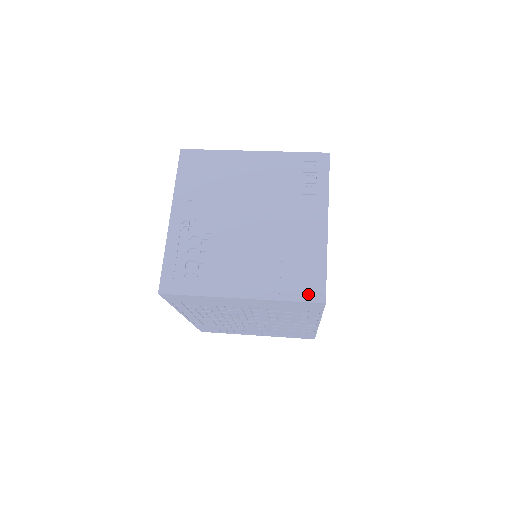
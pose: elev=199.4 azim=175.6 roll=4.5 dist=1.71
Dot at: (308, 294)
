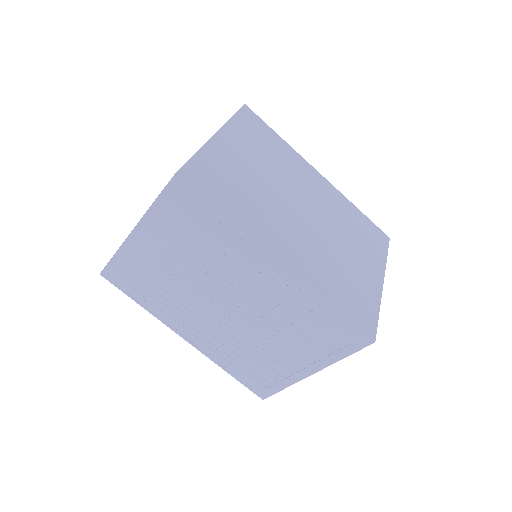
Dot at: occluded
